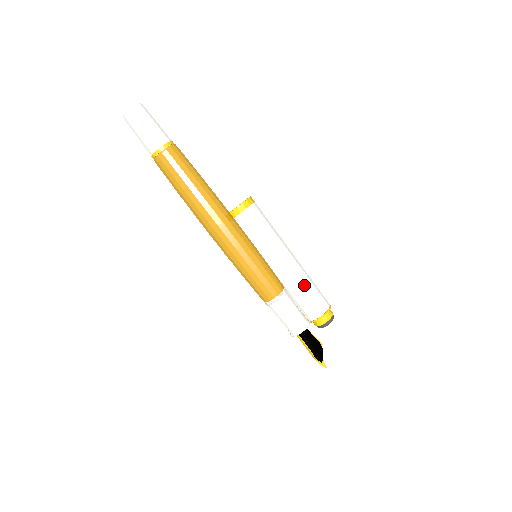
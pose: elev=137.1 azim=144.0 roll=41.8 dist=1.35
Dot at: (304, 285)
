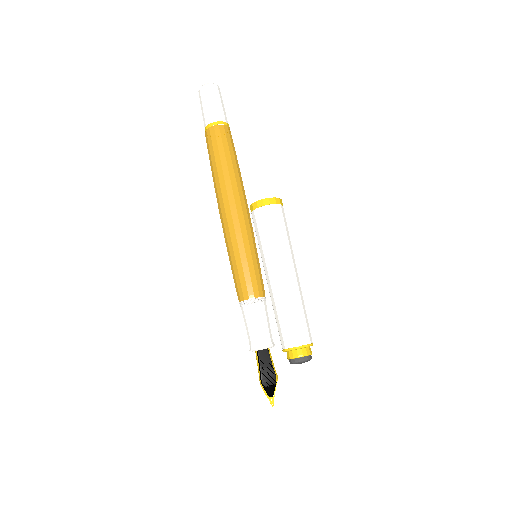
Dot at: (287, 306)
